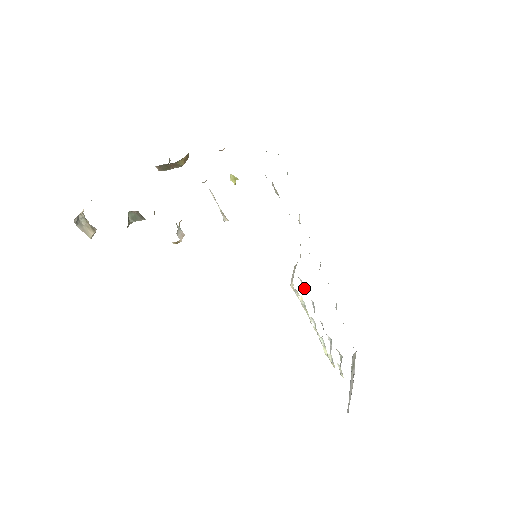
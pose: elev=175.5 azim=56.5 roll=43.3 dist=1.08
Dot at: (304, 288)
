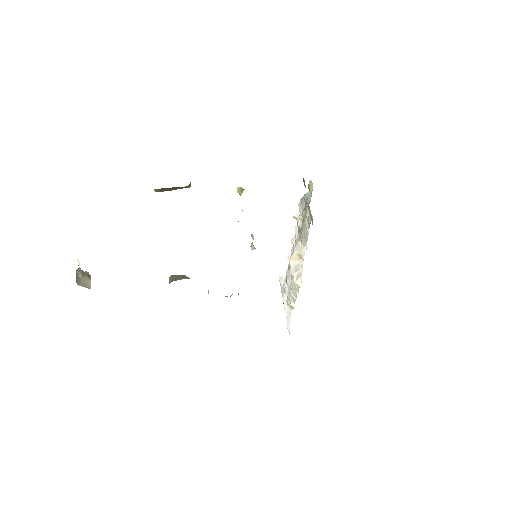
Dot at: occluded
